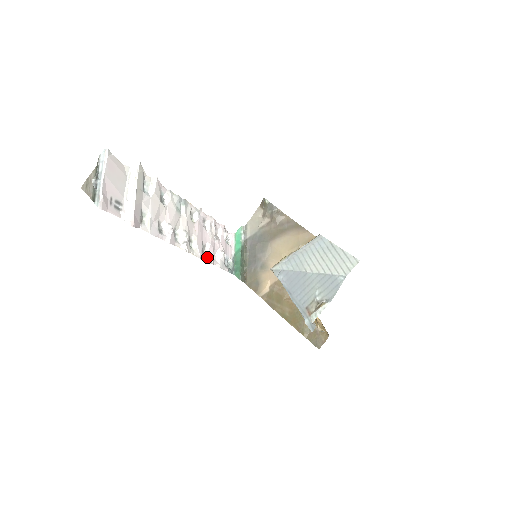
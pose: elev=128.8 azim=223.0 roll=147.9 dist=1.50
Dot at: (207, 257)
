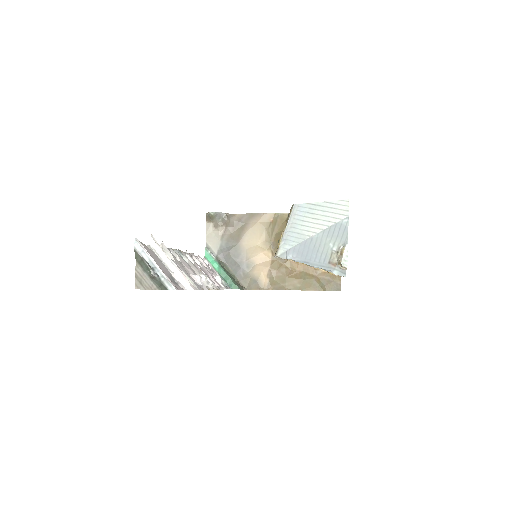
Dot at: (218, 286)
